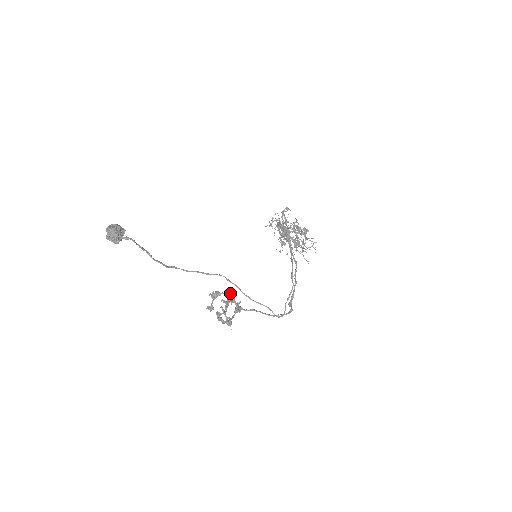
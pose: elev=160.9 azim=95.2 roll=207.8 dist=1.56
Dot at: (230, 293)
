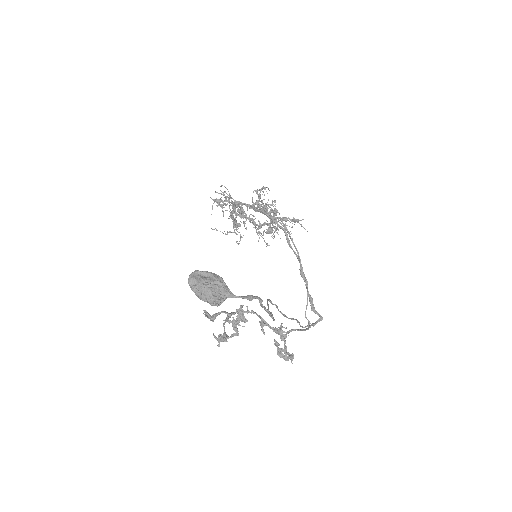
Dot at: occluded
